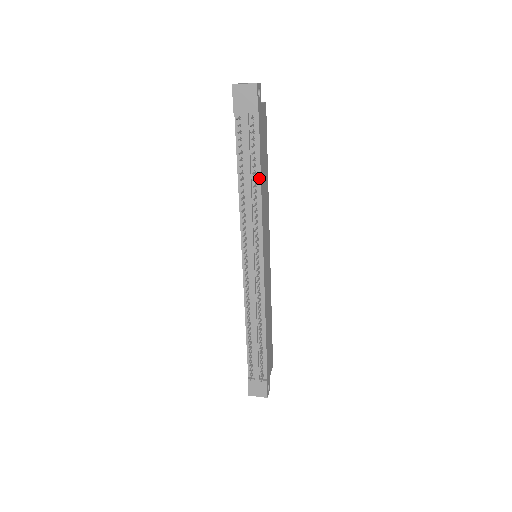
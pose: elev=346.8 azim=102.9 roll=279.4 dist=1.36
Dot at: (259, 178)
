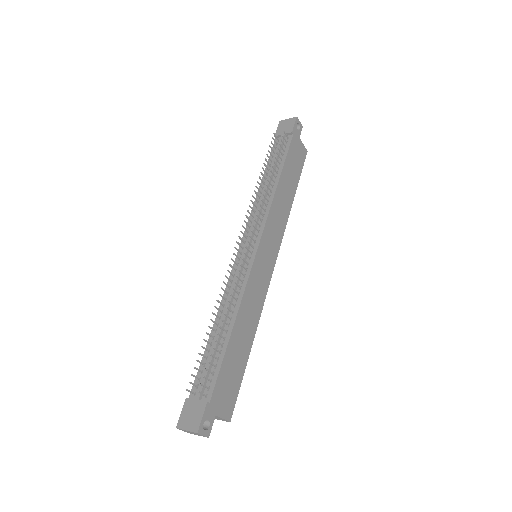
Dot at: (279, 177)
